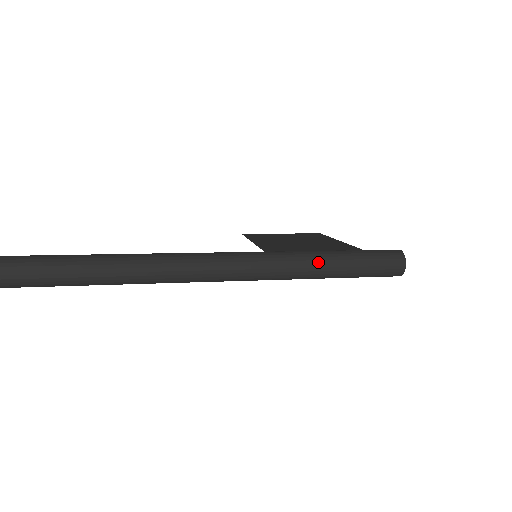
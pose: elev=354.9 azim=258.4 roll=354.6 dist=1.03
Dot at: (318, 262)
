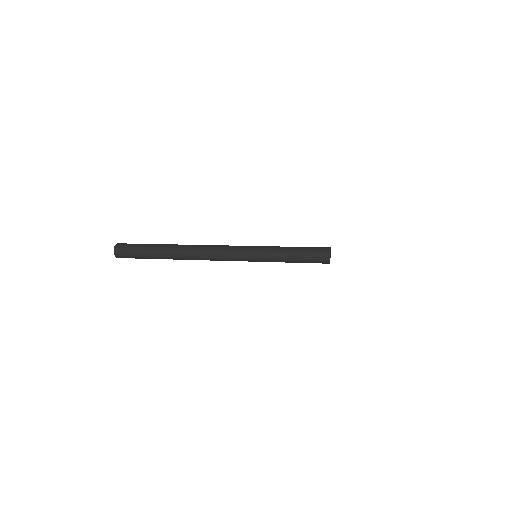
Dot at: (276, 251)
